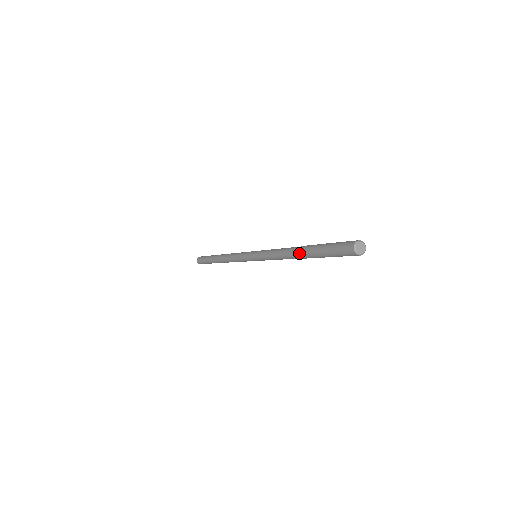
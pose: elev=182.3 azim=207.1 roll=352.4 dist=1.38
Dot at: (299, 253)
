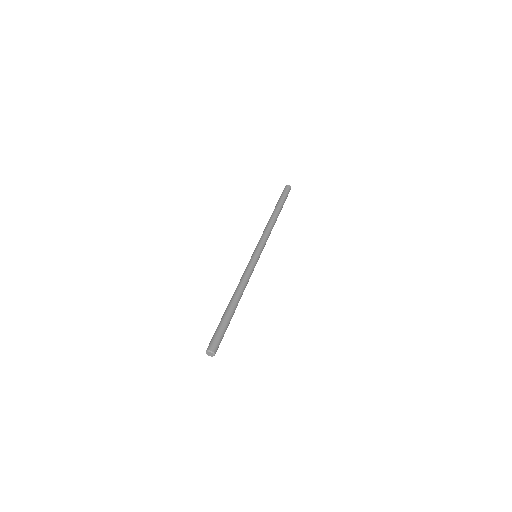
Dot at: (229, 303)
